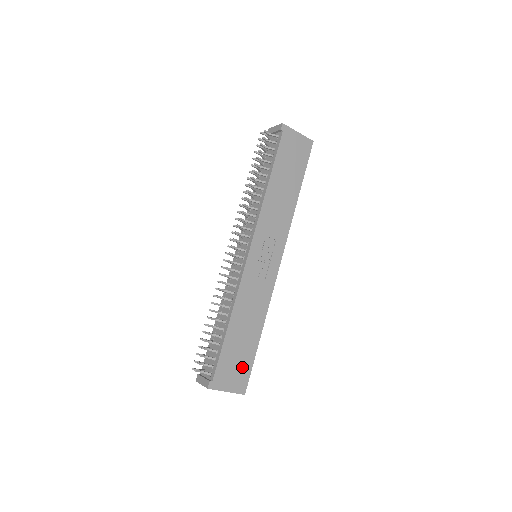
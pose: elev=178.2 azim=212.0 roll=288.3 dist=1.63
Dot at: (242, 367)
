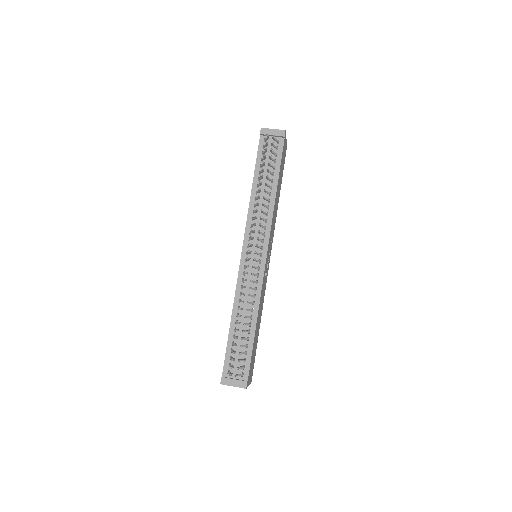
Dot at: occluded
